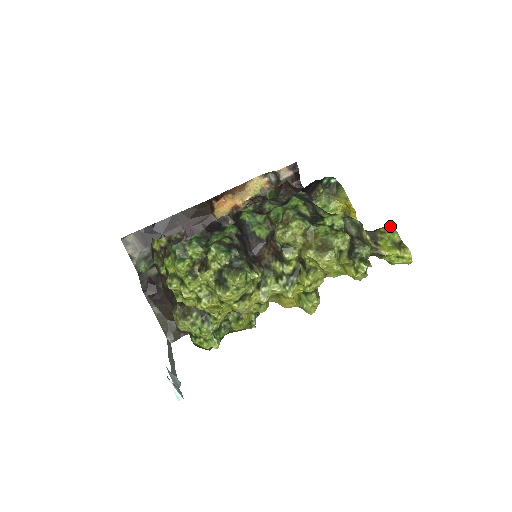
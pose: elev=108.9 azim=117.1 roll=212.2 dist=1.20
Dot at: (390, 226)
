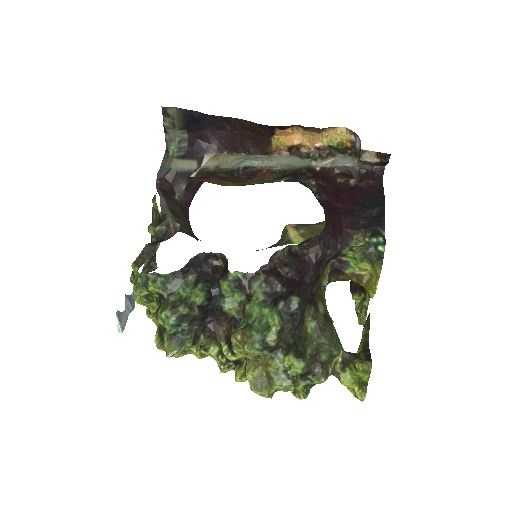
Dot at: (368, 367)
